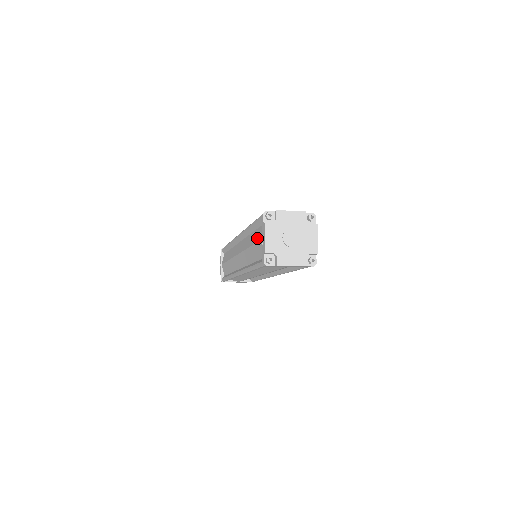
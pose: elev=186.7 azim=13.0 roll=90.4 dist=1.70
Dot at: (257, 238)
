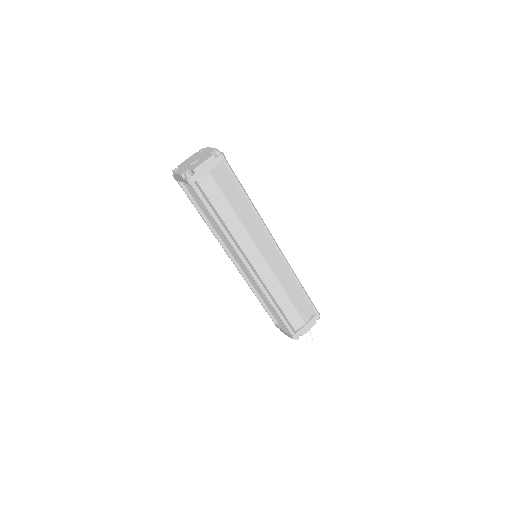
Dot at: occluded
